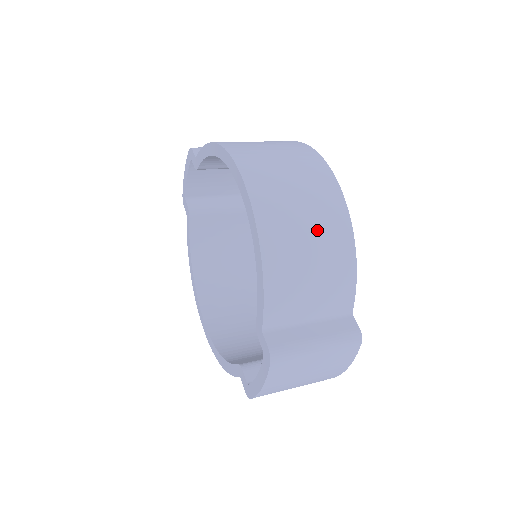
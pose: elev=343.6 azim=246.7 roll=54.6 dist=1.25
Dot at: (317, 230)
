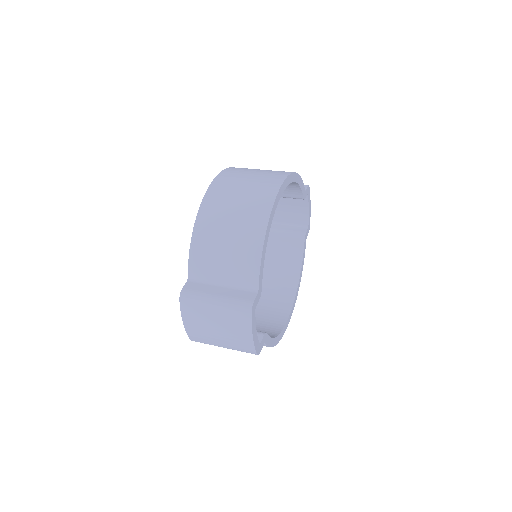
Dot at: (239, 219)
